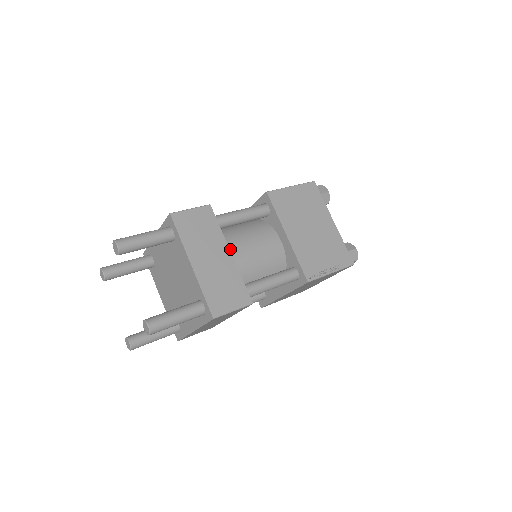
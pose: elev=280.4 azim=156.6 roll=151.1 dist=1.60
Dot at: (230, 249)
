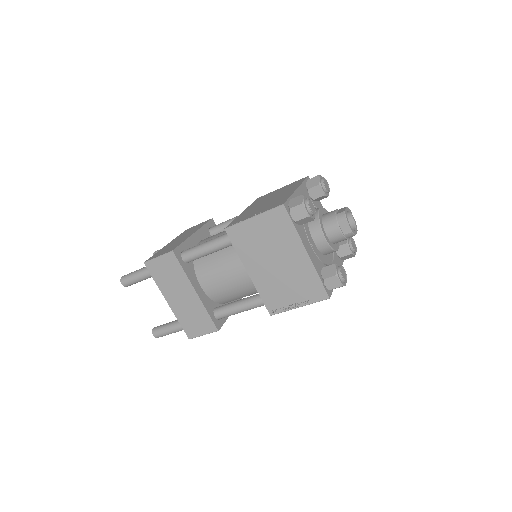
Dot at: occluded
